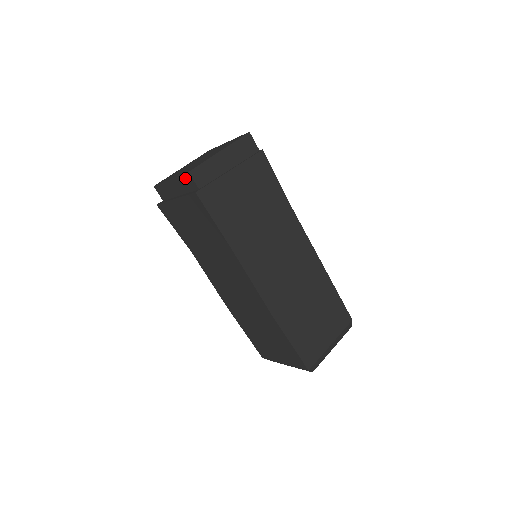
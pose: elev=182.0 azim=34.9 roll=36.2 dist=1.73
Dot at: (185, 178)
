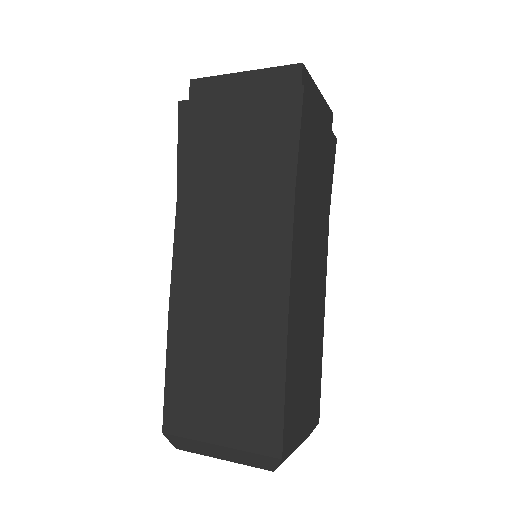
Dot at: (285, 71)
